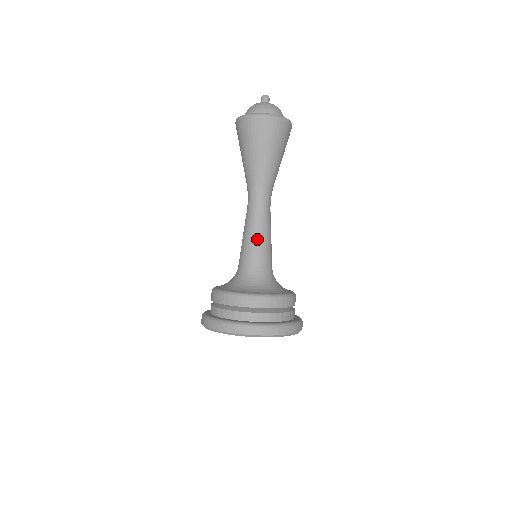
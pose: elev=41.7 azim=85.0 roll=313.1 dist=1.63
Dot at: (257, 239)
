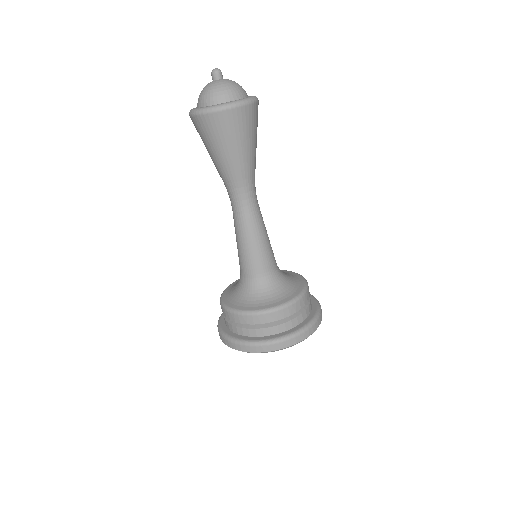
Dot at: (247, 245)
